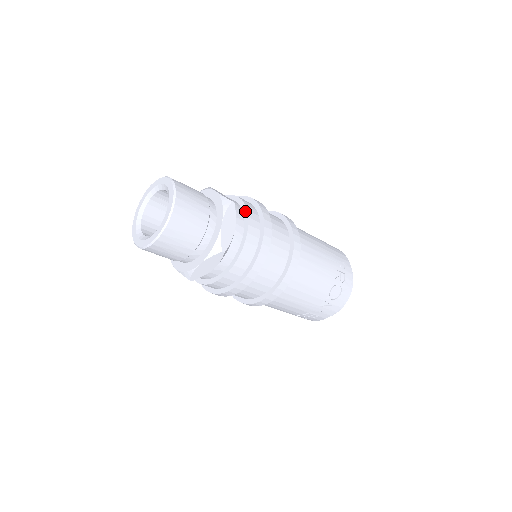
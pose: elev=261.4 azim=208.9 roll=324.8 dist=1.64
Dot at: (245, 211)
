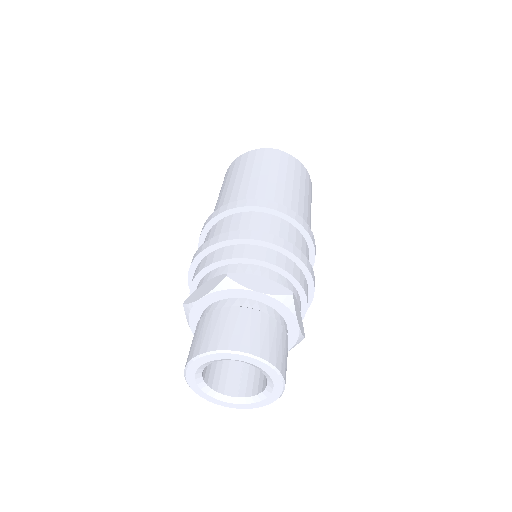
Dot at: (302, 317)
